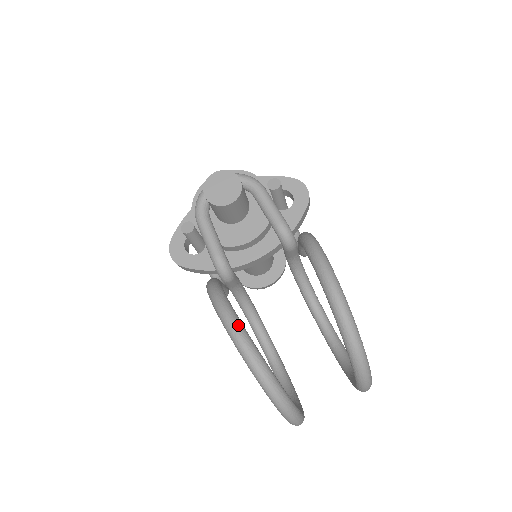
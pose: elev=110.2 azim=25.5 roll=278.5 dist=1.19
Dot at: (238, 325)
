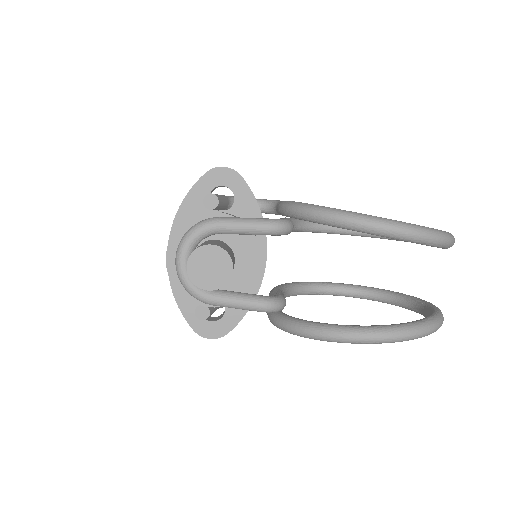
Dot at: (360, 332)
